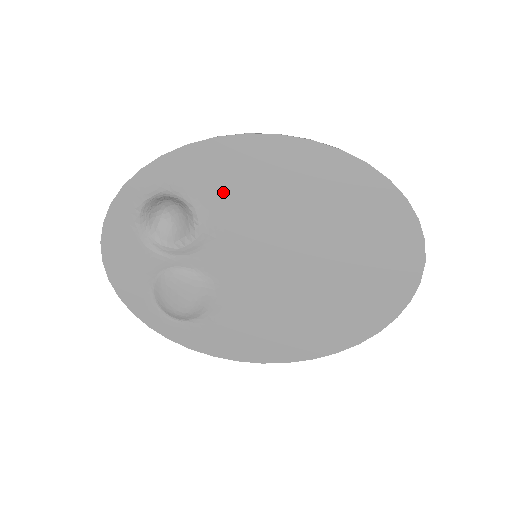
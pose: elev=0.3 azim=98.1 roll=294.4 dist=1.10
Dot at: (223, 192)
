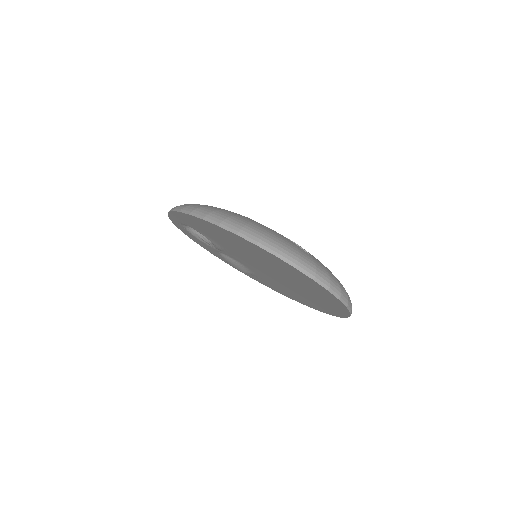
Dot at: (207, 233)
